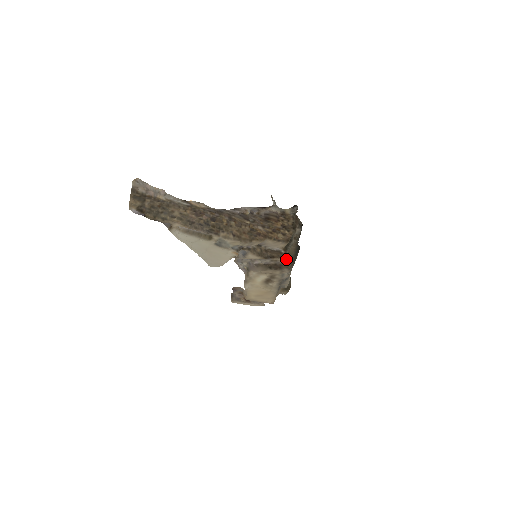
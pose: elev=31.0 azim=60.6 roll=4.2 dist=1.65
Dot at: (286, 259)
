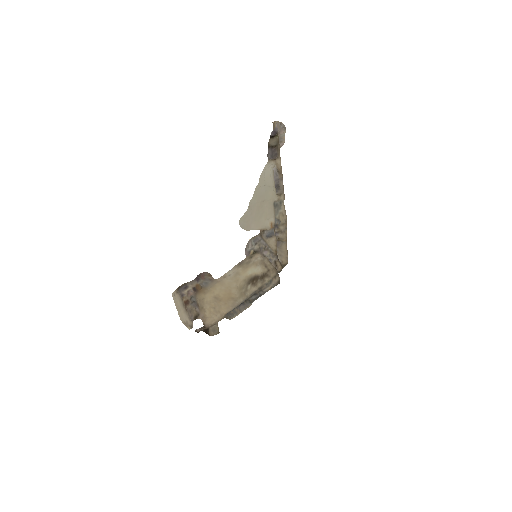
Dot at: occluded
